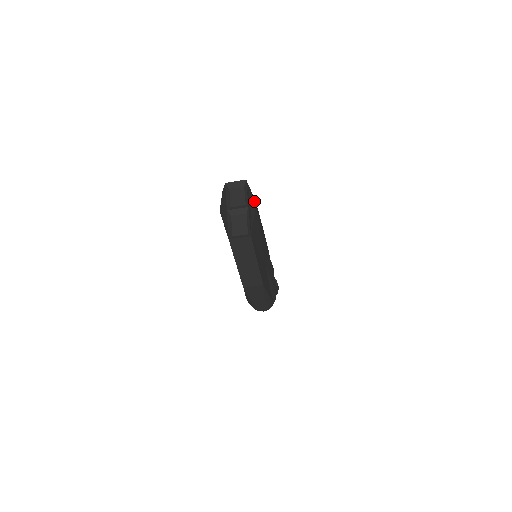
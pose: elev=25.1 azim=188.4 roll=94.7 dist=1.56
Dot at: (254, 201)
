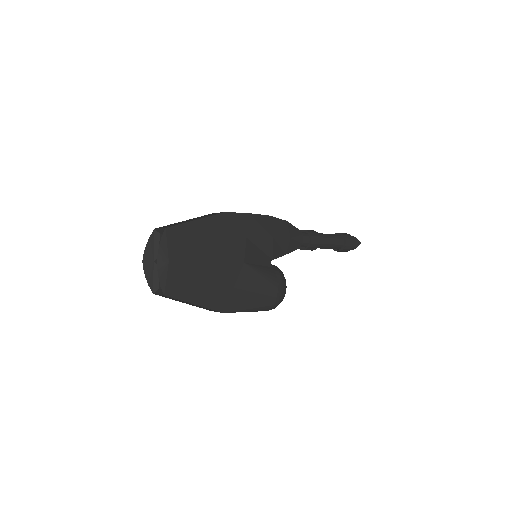
Dot at: (211, 224)
